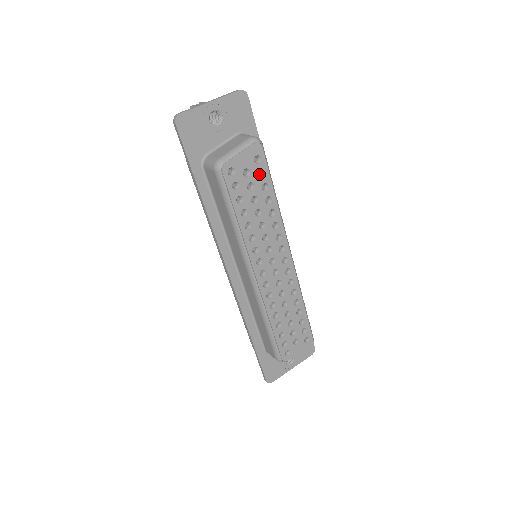
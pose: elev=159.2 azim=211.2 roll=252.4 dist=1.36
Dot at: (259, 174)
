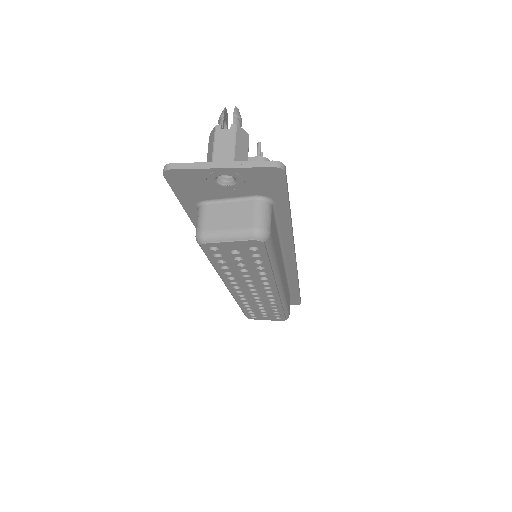
Dot at: occluded
